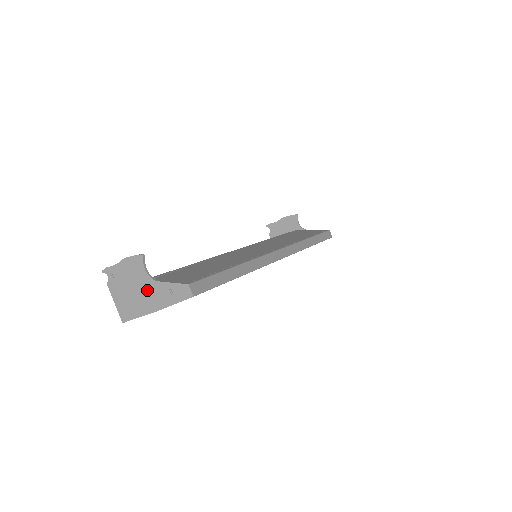
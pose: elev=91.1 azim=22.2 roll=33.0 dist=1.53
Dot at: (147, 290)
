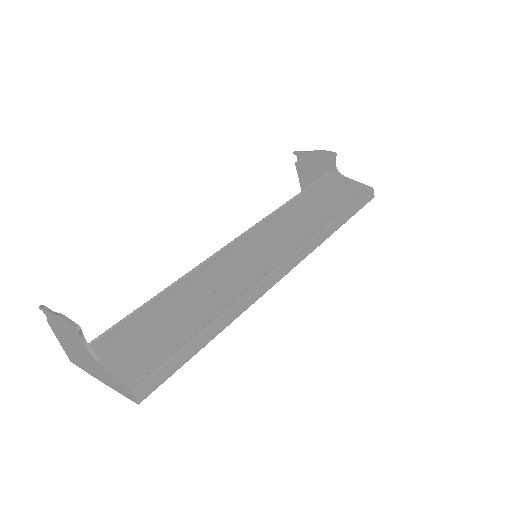
Dot at: (89, 360)
